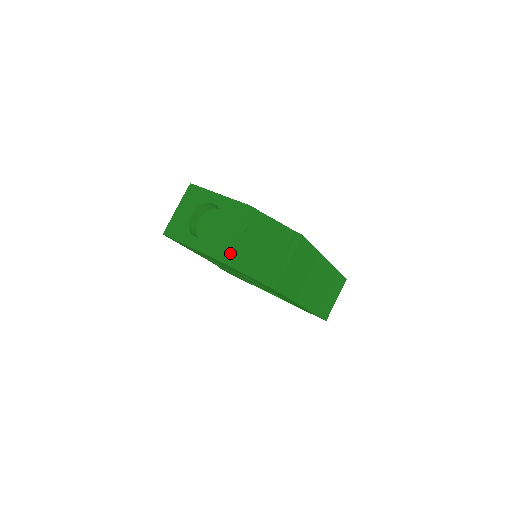
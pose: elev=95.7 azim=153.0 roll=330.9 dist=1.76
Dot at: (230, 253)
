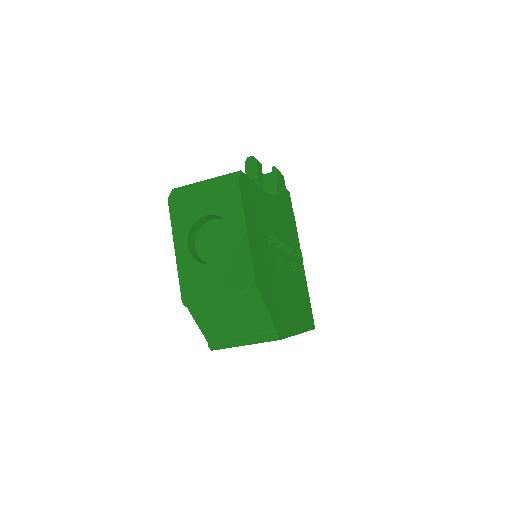
Dot at: (197, 302)
